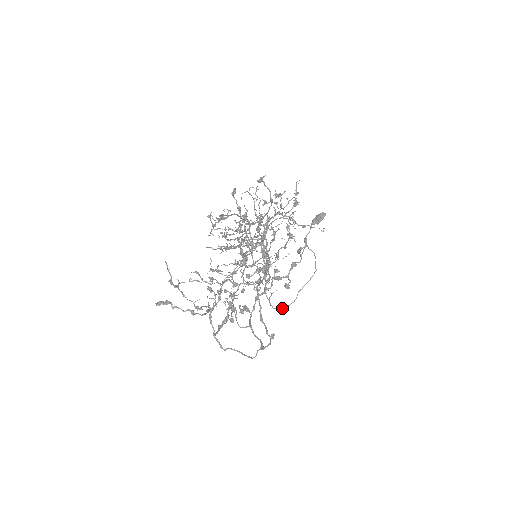
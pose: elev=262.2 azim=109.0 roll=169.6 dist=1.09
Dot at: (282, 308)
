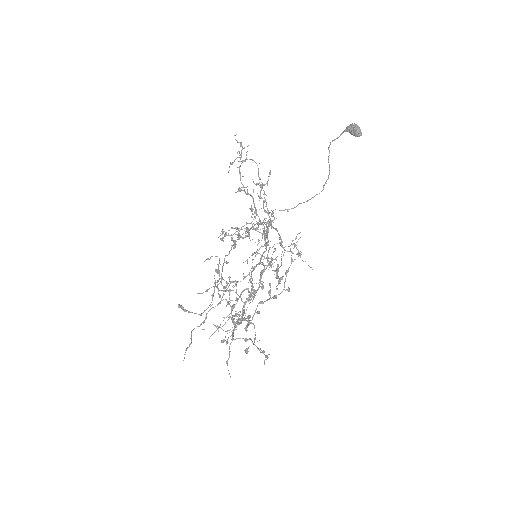
Dot at: occluded
